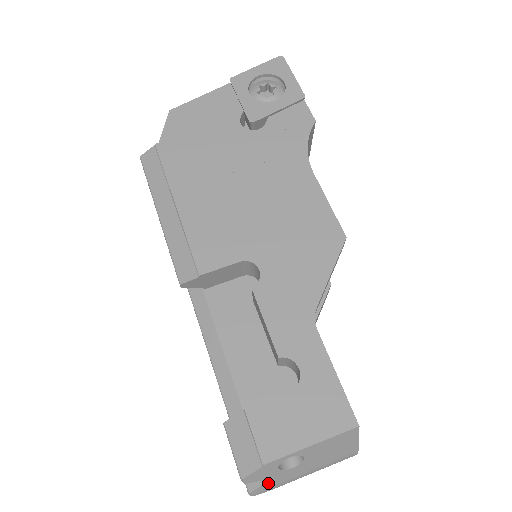
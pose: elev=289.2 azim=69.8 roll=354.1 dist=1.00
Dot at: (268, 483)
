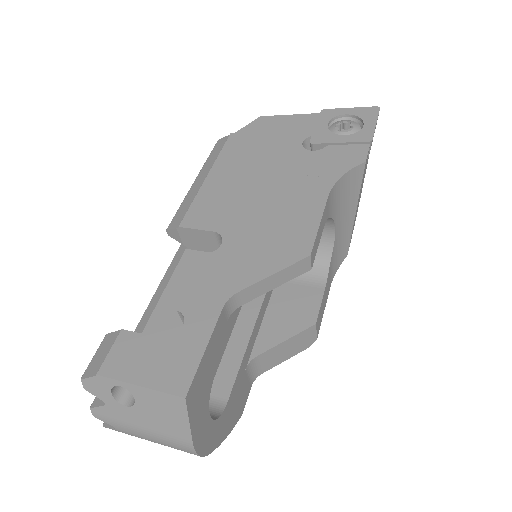
Dot at: (105, 409)
